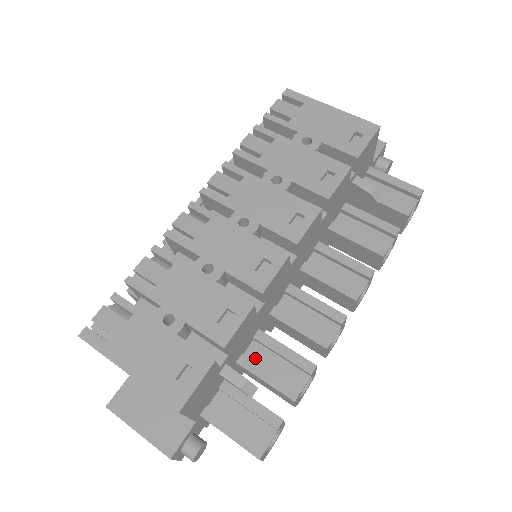
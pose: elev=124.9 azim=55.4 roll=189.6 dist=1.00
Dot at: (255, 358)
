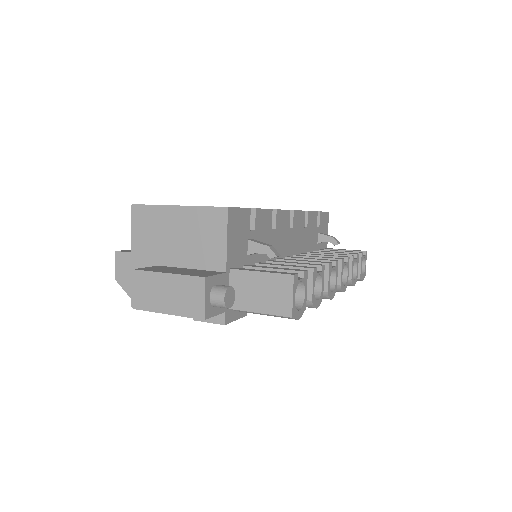
Dot at: occluded
